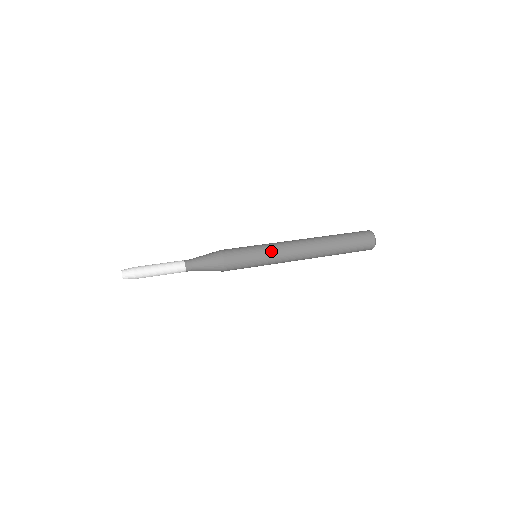
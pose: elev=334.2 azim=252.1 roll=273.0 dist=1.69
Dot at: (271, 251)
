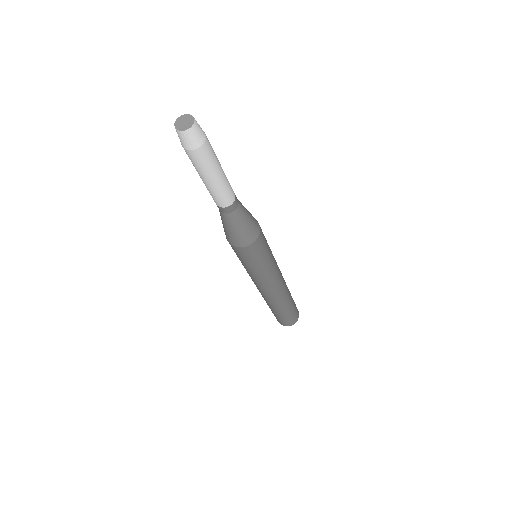
Dot at: occluded
